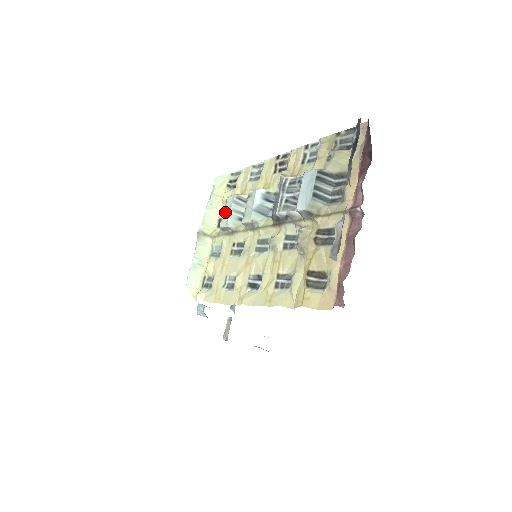
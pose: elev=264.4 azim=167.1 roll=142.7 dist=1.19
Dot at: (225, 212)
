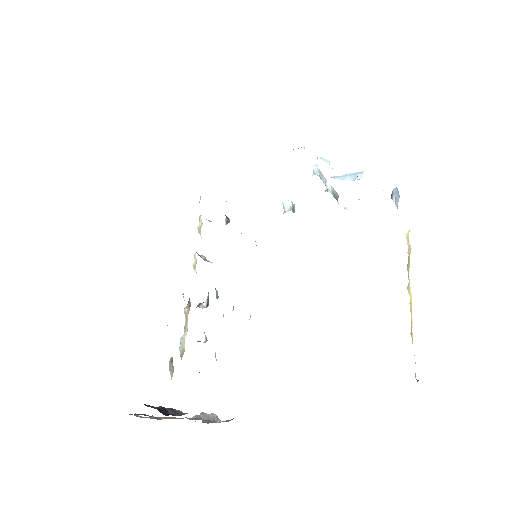
Dot at: occluded
